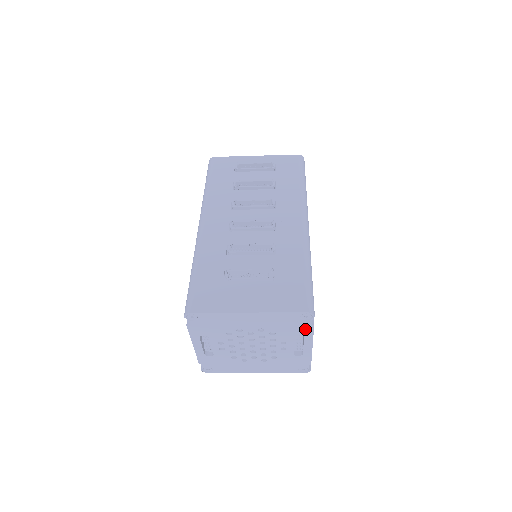
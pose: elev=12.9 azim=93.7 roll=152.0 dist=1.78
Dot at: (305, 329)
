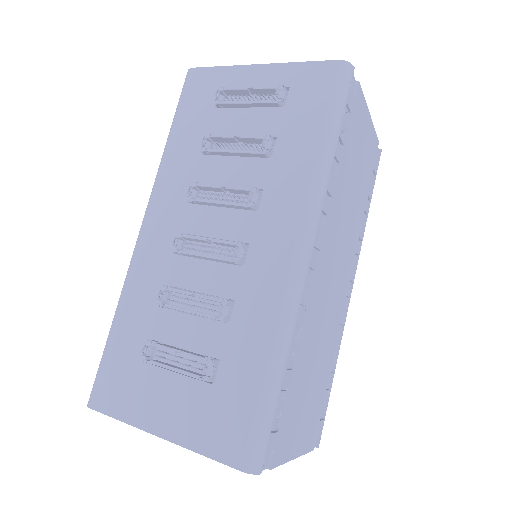
Dot at: occluded
